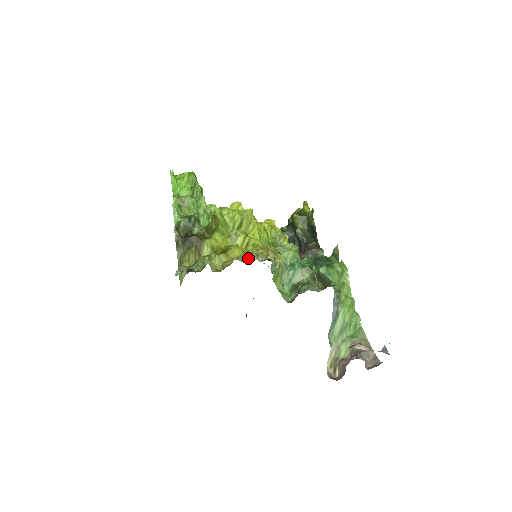
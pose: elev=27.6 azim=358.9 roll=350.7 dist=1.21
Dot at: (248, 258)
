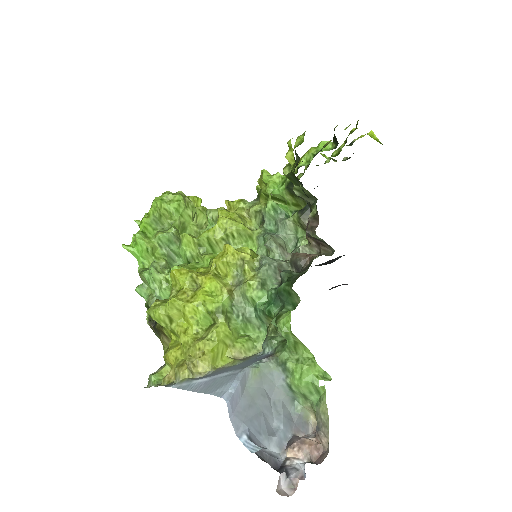
Dot at: (176, 372)
